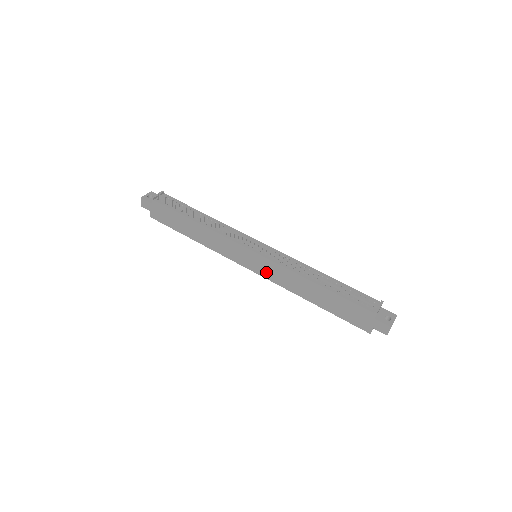
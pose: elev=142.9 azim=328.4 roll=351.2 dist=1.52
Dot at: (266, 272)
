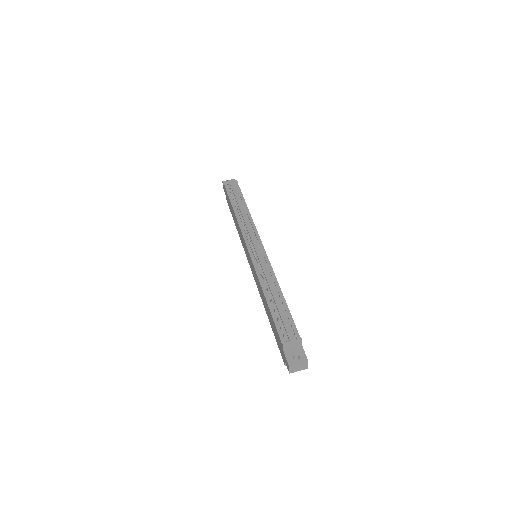
Dot at: (253, 272)
